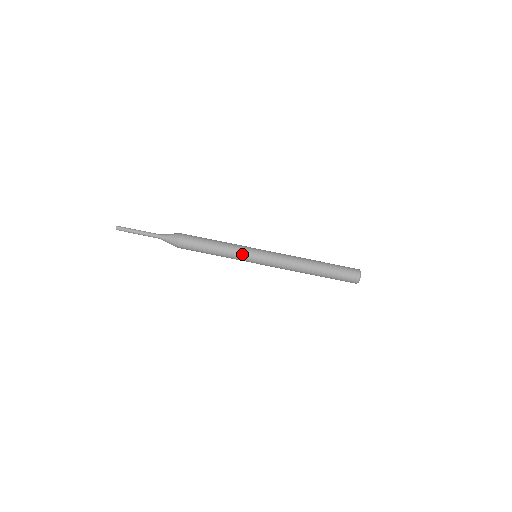
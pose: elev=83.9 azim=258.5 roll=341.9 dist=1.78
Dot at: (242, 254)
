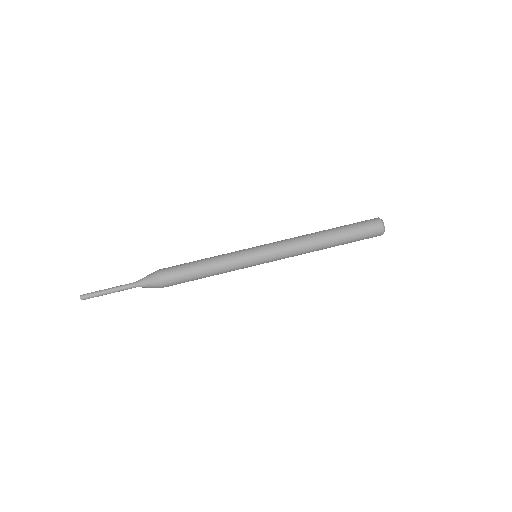
Dot at: (239, 261)
